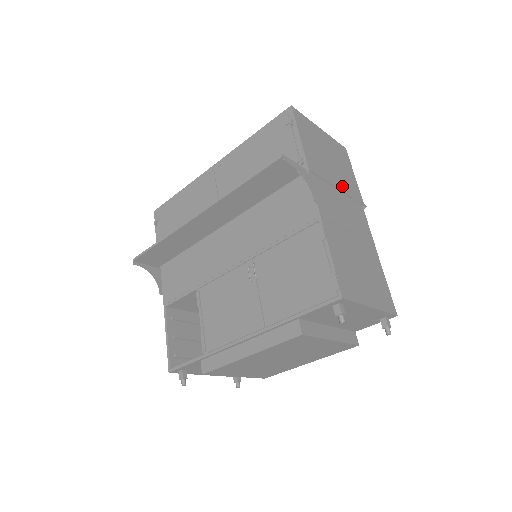
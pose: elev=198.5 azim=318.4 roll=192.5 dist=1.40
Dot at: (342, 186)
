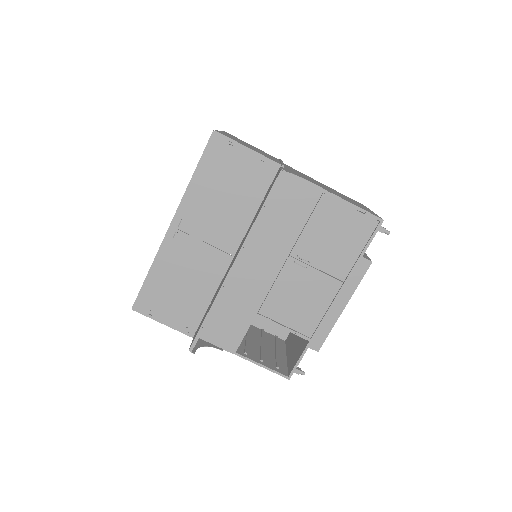
Dot at: (275, 159)
